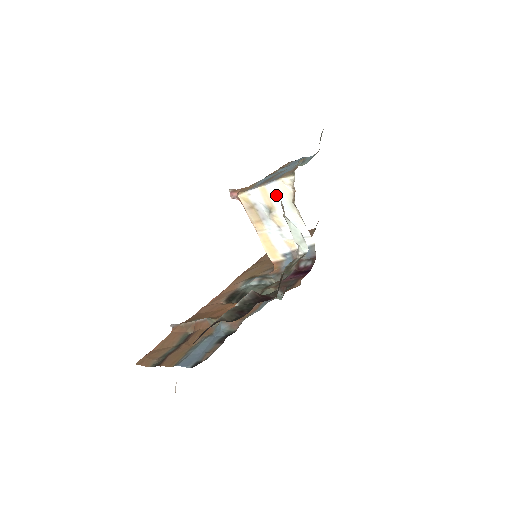
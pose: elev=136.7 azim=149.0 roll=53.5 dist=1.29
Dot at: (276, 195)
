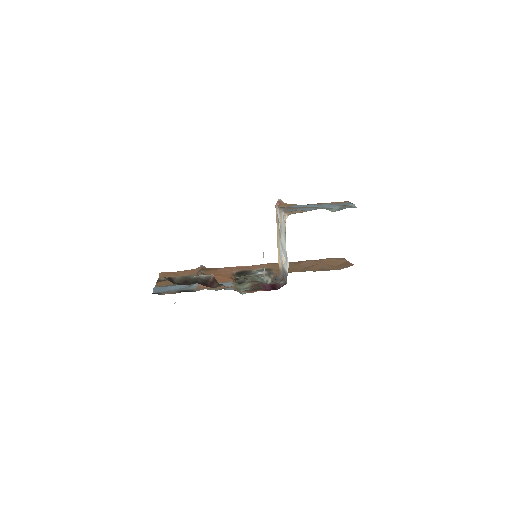
Dot at: (282, 223)
